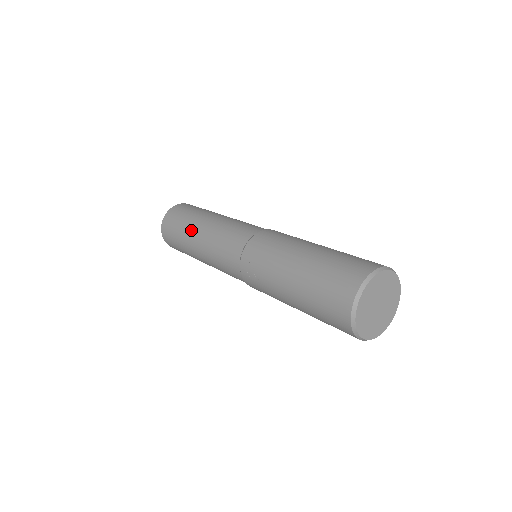
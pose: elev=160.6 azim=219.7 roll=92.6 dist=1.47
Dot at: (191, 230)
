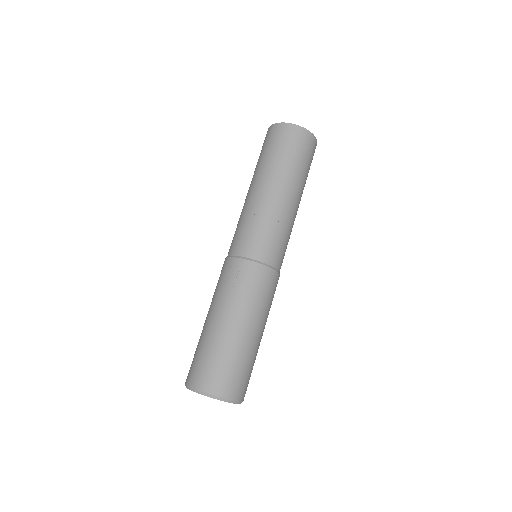
Dot at: (276, 177)
